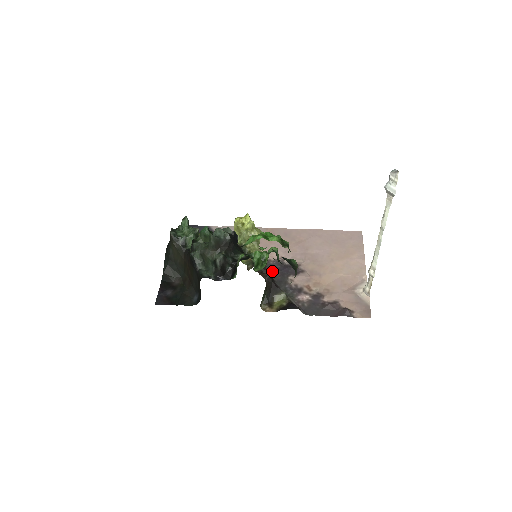
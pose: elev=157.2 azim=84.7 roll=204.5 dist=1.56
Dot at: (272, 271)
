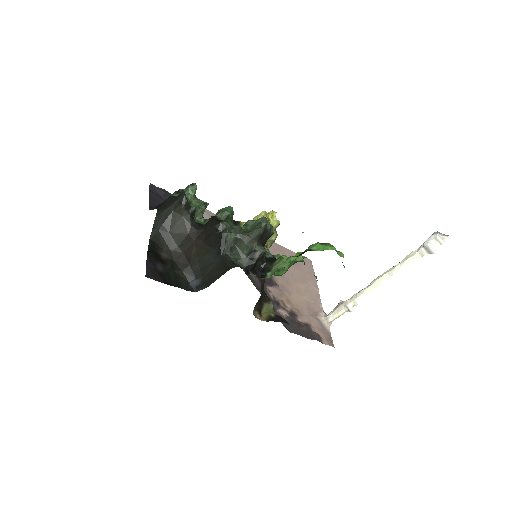
Dot at: occluded
